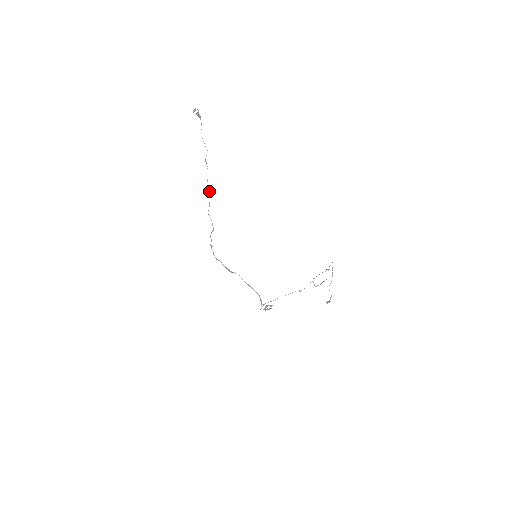
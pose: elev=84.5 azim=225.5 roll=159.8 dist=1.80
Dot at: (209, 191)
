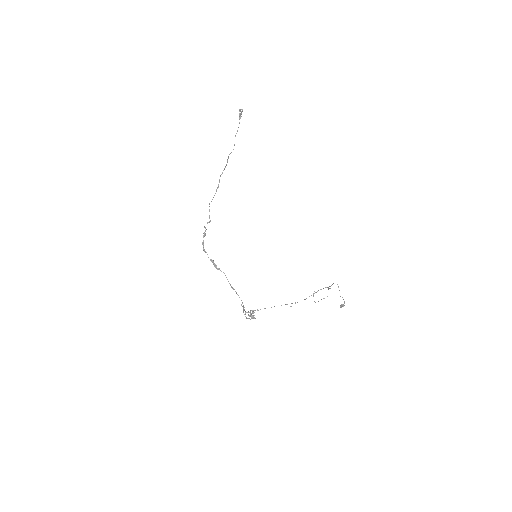
Dot at: (218, 185)
